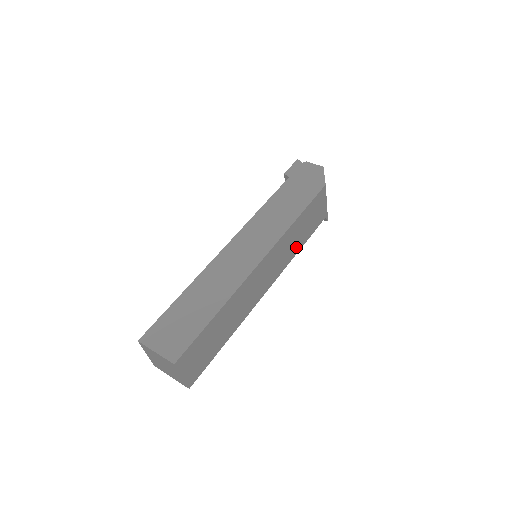
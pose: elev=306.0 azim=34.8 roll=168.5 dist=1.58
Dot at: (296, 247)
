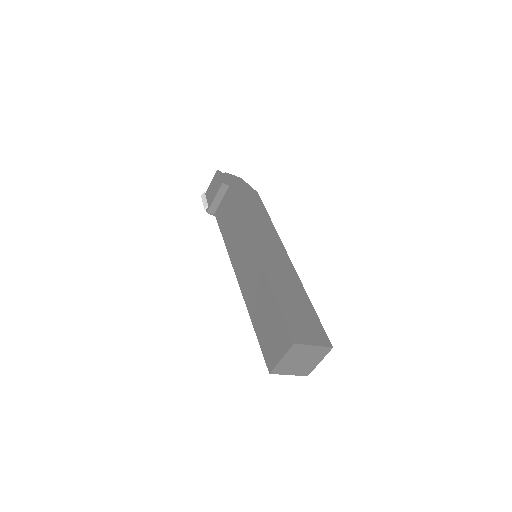
Dot at: occluded
